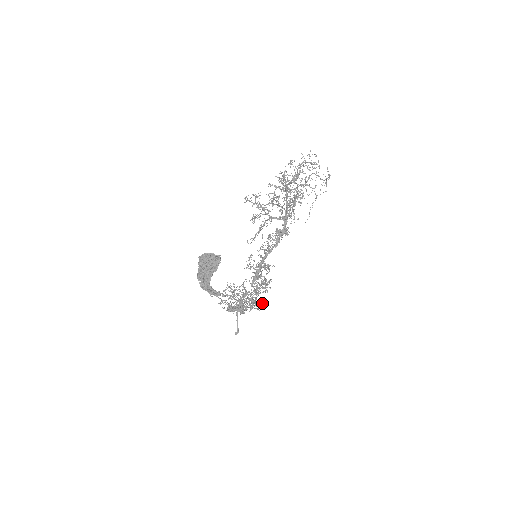
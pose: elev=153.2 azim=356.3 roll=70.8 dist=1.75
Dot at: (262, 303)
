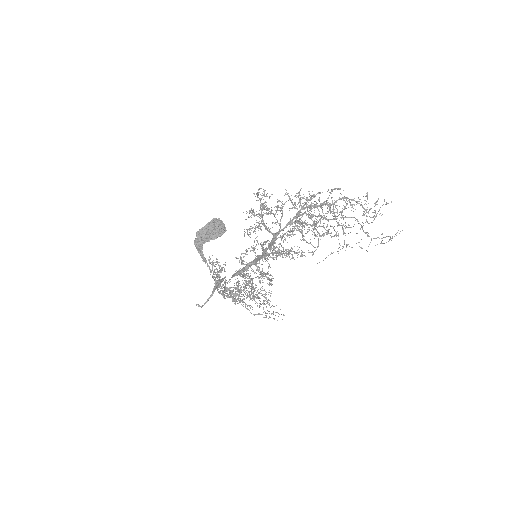
Dot at: (278, 316)
